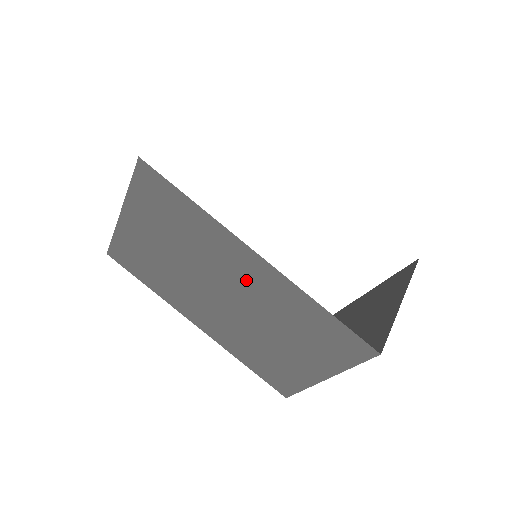
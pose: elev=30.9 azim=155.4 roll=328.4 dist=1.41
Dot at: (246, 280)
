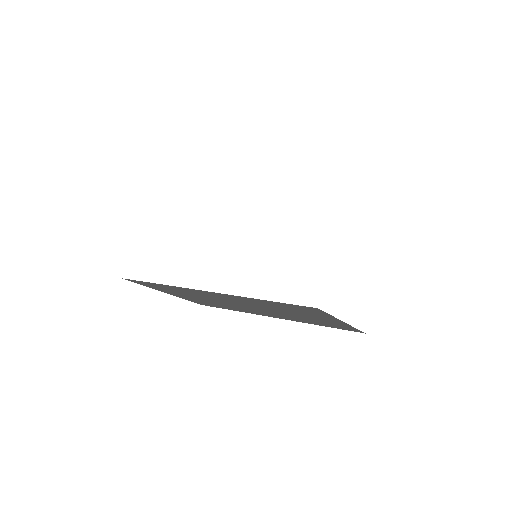
Dot at: (228, 299)
